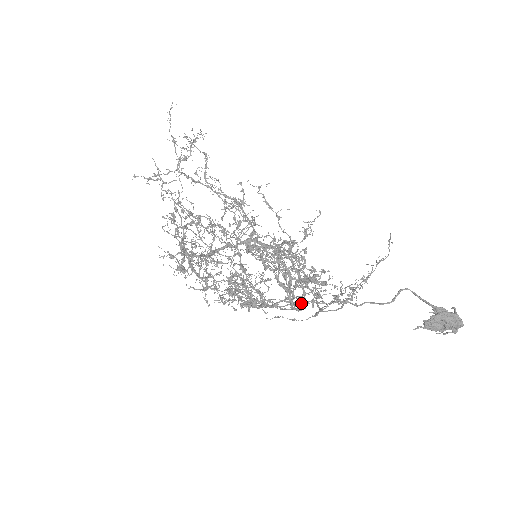
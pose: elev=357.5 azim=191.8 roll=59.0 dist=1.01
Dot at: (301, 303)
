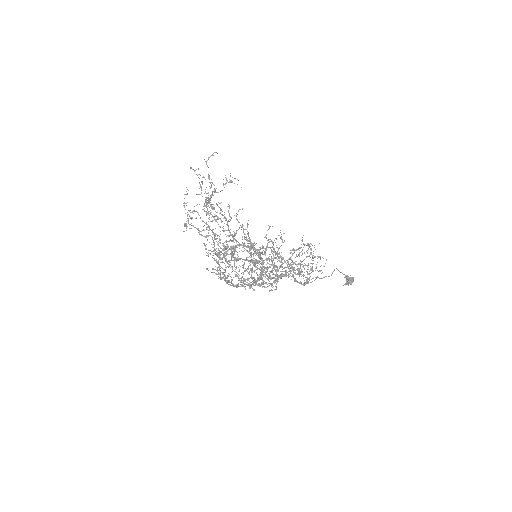
Dot at: (297, 281)
